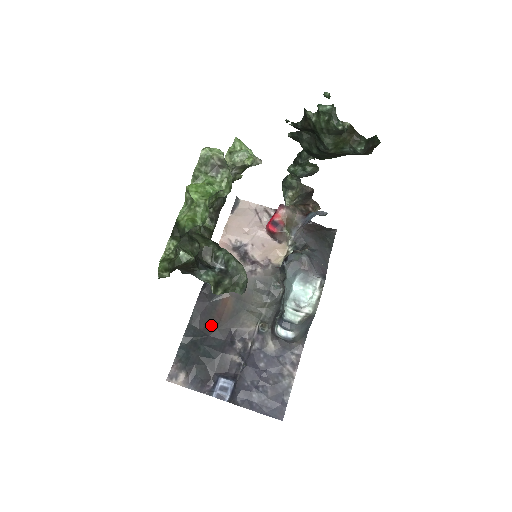
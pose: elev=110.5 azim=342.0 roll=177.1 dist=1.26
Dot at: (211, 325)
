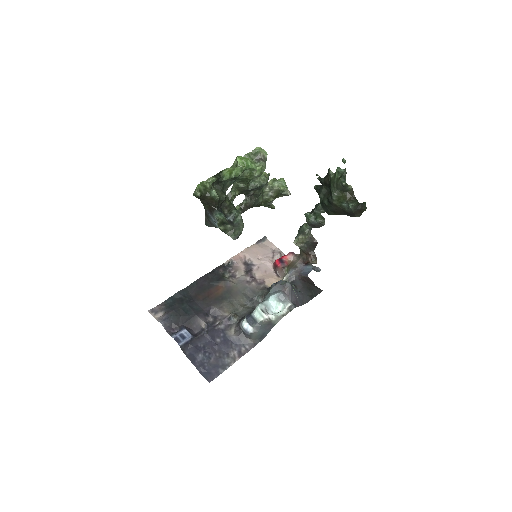
Dot at: (200, 296)
